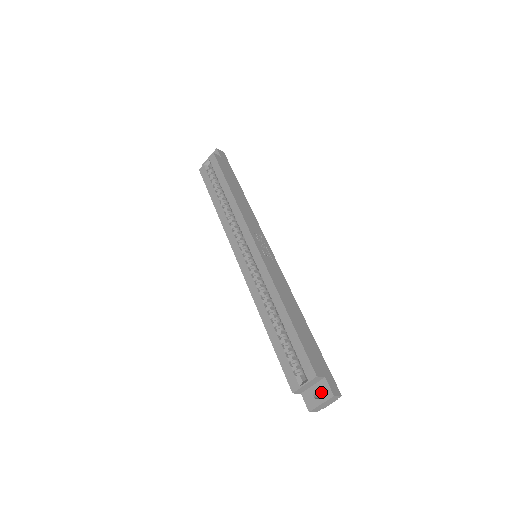
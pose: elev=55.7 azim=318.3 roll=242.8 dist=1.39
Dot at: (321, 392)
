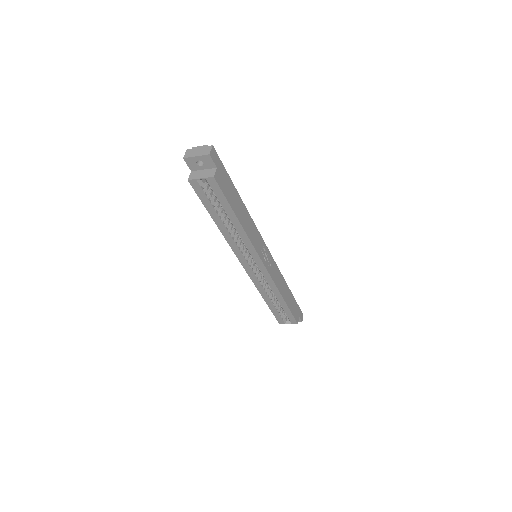
Dot at: occluded
